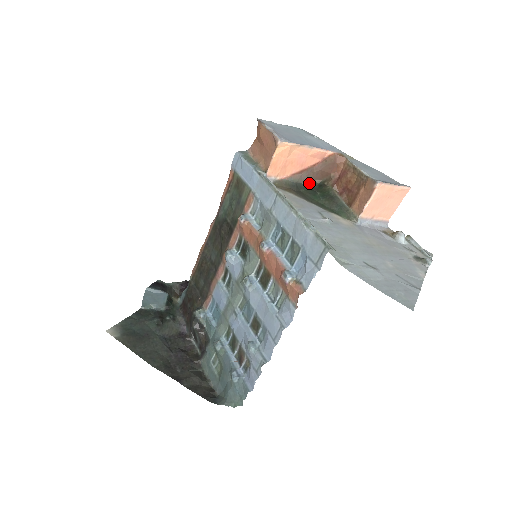
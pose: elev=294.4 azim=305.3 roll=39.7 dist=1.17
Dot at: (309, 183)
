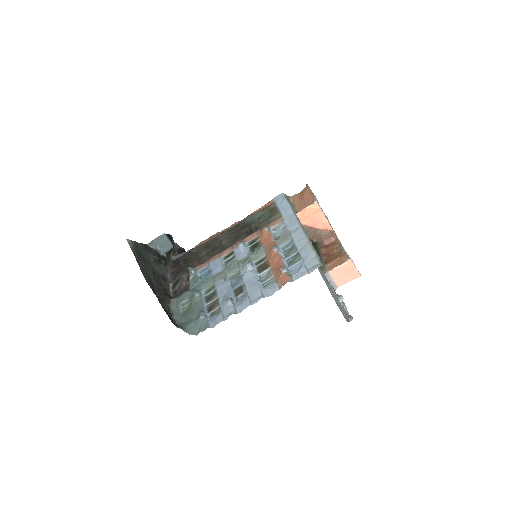
Dot at: (309, 237)
